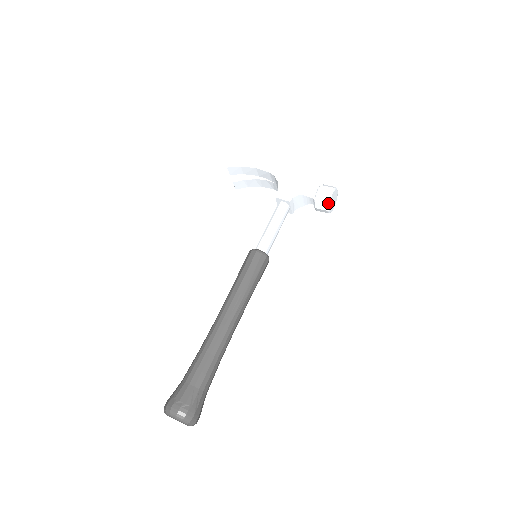
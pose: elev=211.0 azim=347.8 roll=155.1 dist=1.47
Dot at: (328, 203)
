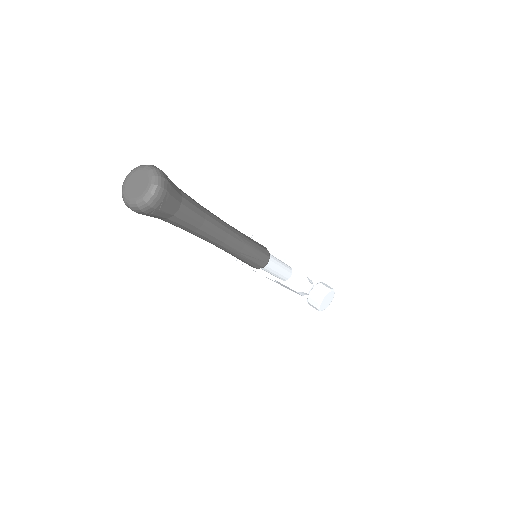
Dot at: (327, 291)
